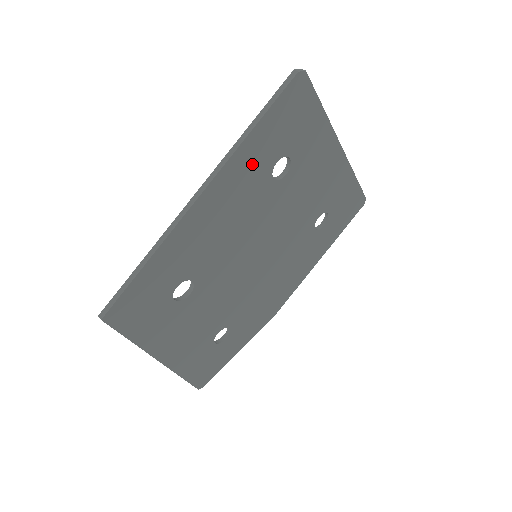
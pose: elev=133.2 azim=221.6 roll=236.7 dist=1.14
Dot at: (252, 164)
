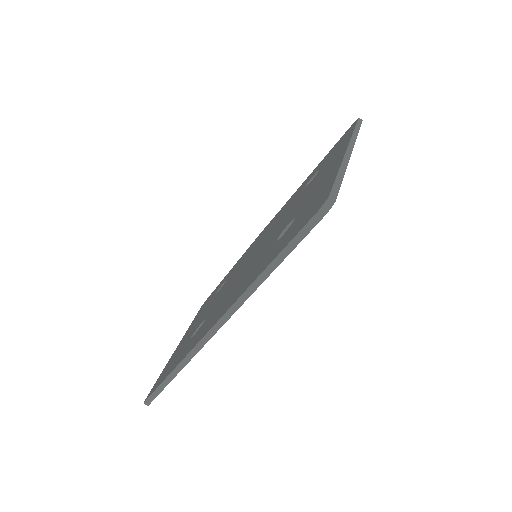
Dot at: occluded
